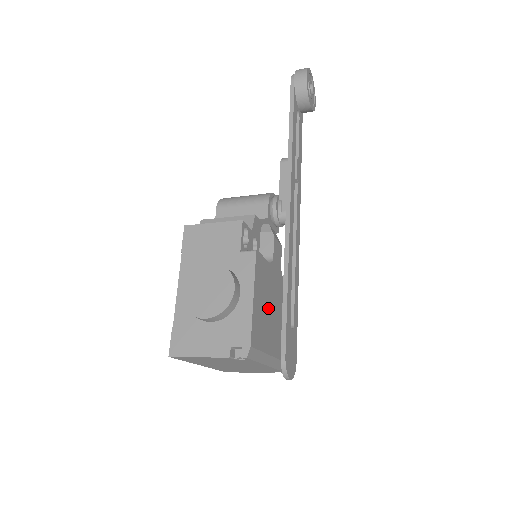
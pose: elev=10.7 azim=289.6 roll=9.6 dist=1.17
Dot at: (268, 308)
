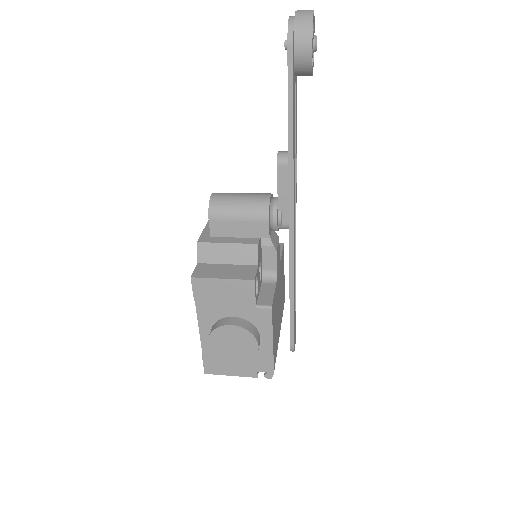
Dot at: (277, 316)
